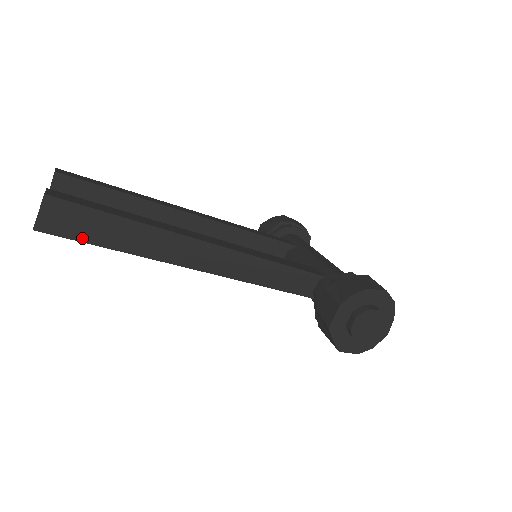
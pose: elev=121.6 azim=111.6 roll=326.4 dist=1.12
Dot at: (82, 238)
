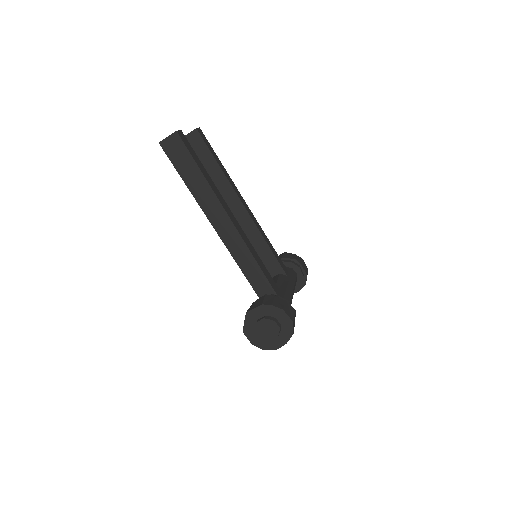
Dot at: (175, 164)
